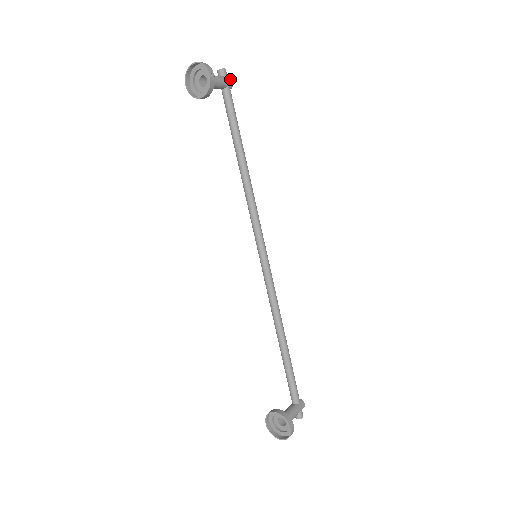
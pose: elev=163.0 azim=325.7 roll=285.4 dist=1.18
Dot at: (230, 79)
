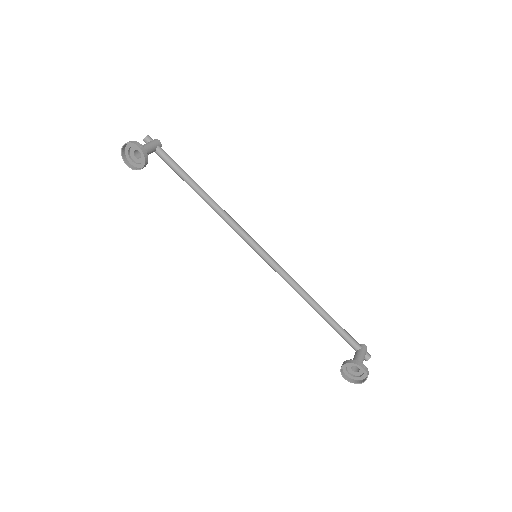
Dot at: (156, 140)
